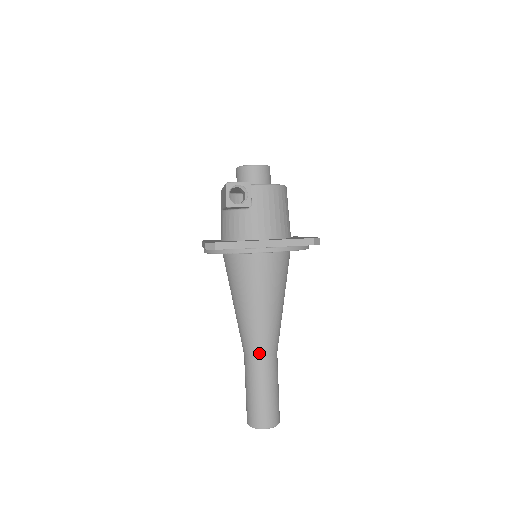
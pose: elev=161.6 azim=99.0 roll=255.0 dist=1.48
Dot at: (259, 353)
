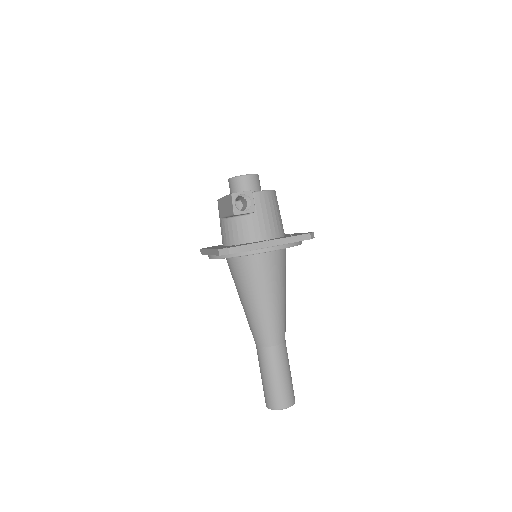
Dot at: (272, 342)
